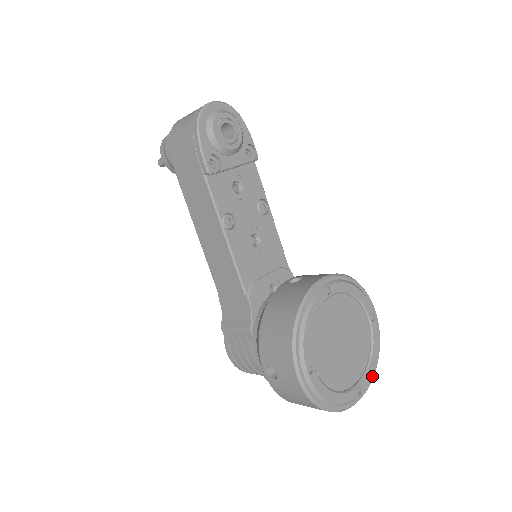
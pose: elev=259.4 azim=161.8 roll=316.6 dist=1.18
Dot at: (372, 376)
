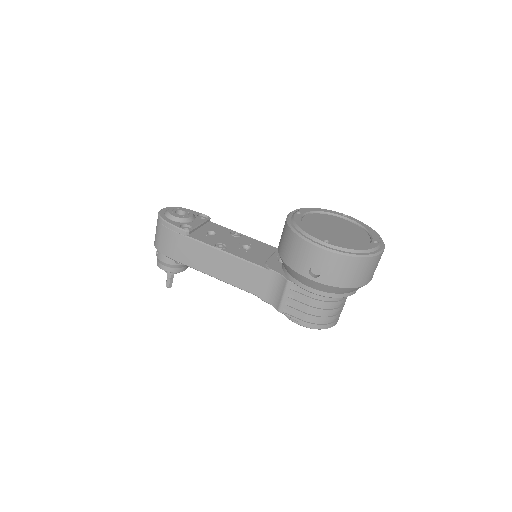
Dot at: (379, 237)
